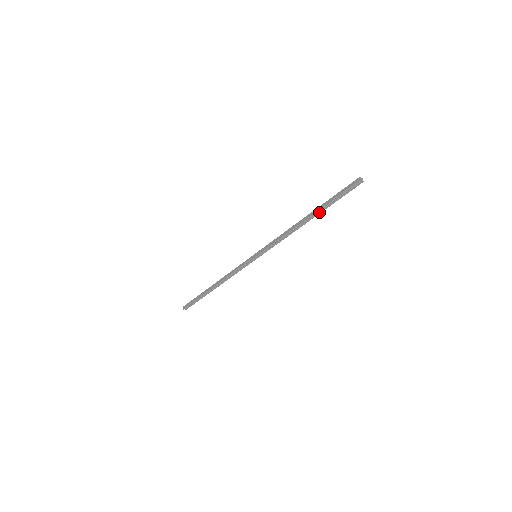
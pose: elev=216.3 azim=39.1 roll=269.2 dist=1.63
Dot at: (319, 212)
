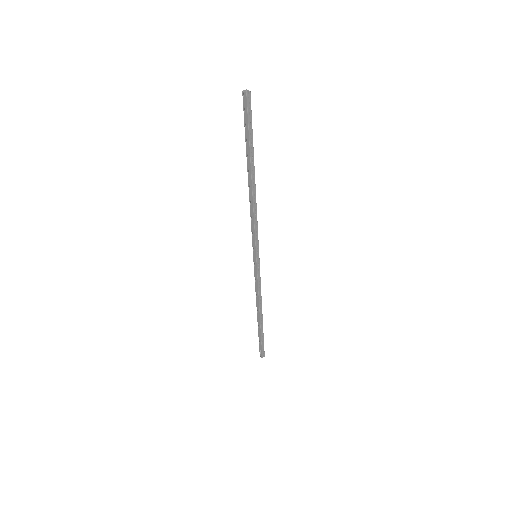
Dot at: (249, 162)
